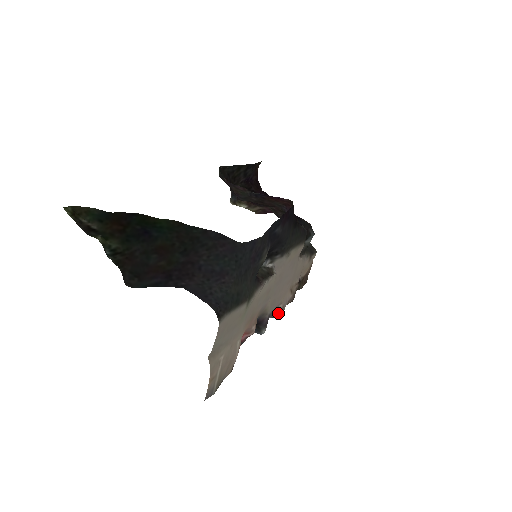
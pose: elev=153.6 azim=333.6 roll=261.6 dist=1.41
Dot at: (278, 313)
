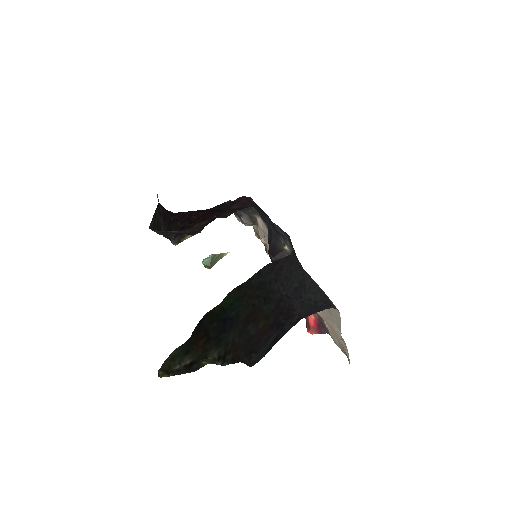
Dot at: occluded
